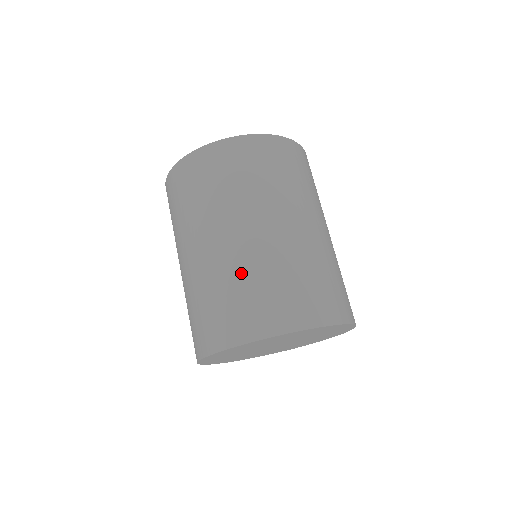
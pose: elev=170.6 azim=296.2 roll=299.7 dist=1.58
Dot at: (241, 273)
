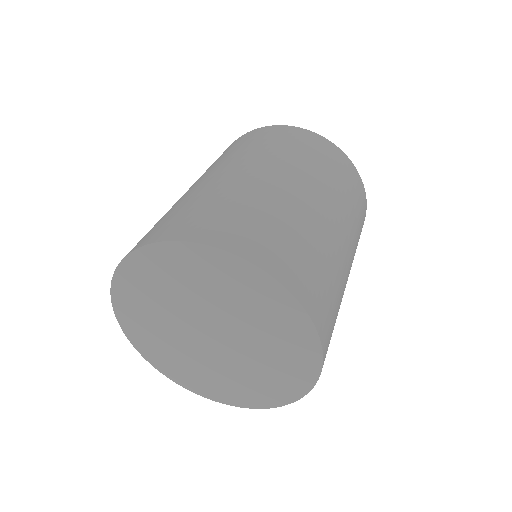
Dot at: occluded
